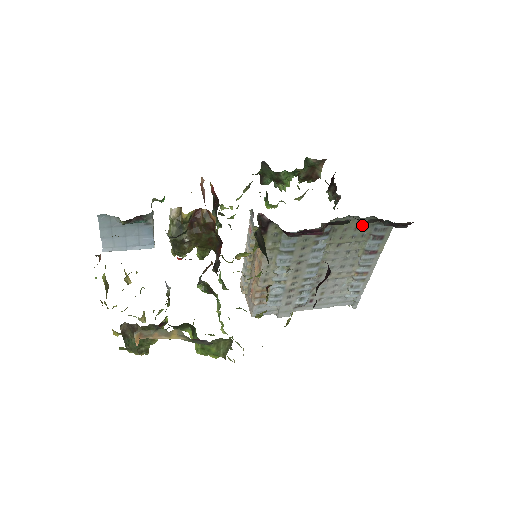
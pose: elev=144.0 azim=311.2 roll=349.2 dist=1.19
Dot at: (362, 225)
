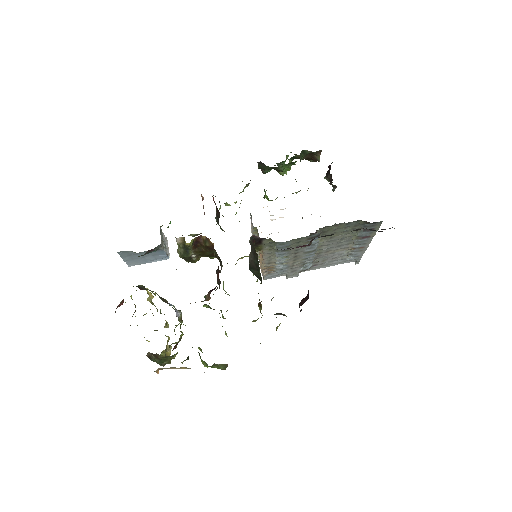
Dot at: (351, 225)
